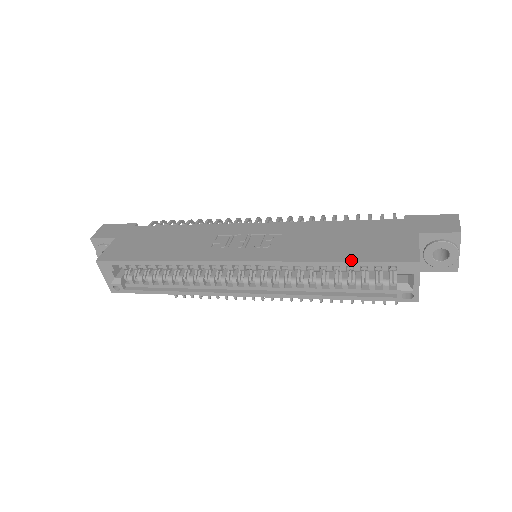
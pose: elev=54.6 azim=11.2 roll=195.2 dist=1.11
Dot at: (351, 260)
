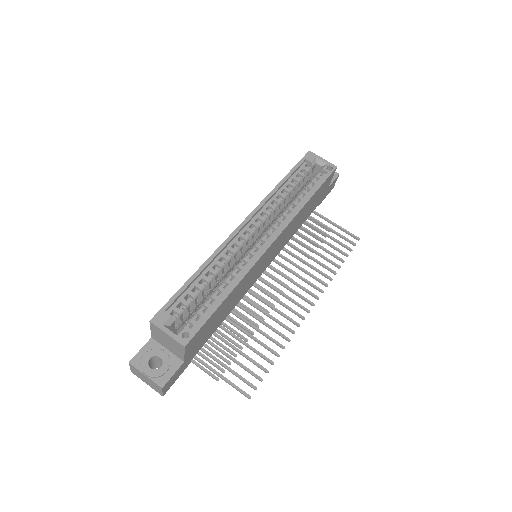
Dot at: (288, 174)
